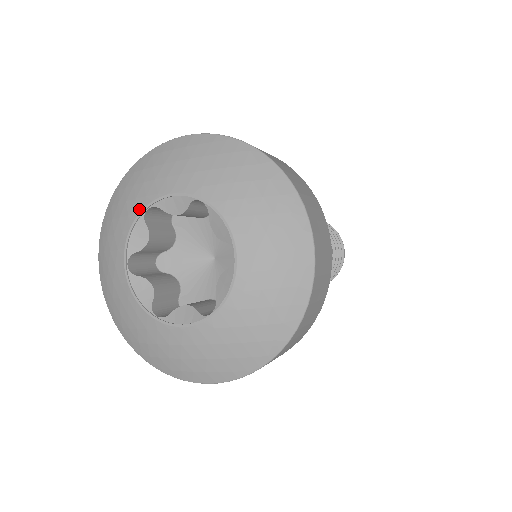
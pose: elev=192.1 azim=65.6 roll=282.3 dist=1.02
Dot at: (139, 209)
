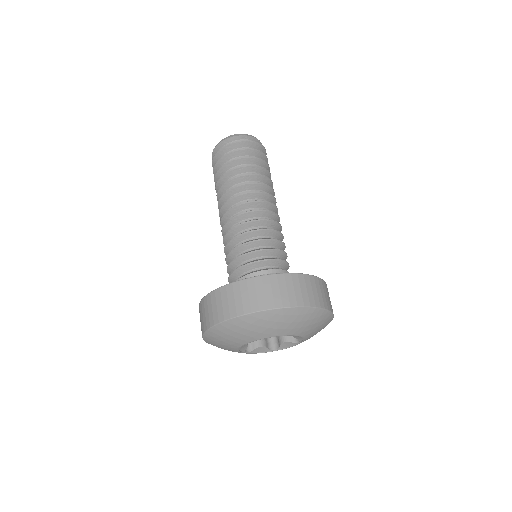
Dot at: (263, 338)
